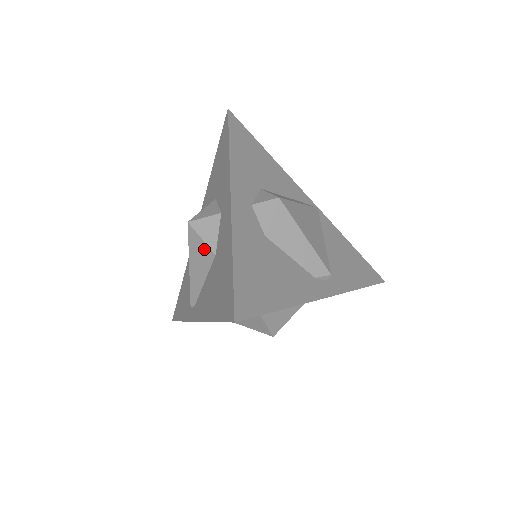
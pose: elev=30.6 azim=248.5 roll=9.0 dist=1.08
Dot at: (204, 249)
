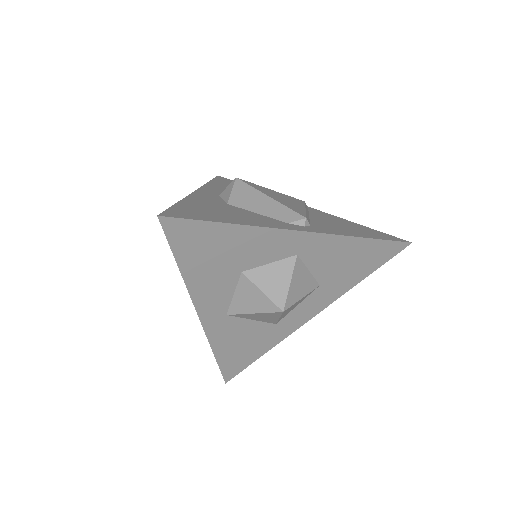
Dot at: occluded
